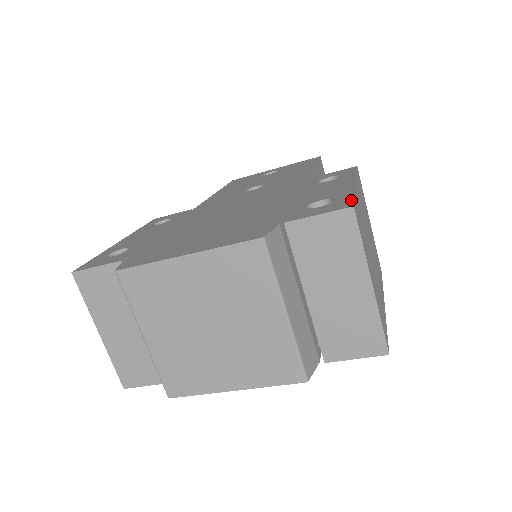
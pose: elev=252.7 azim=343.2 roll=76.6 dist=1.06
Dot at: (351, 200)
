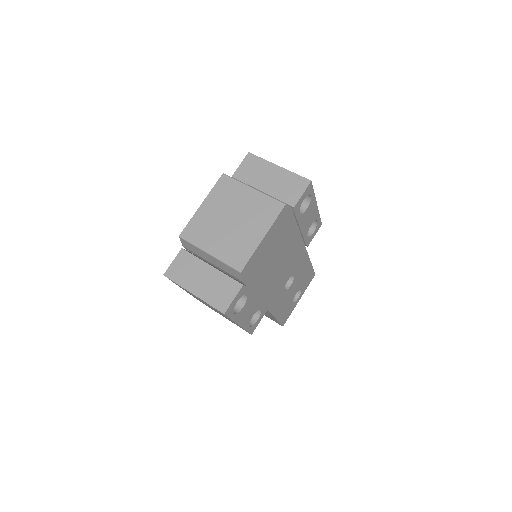
Dot at: occluded
